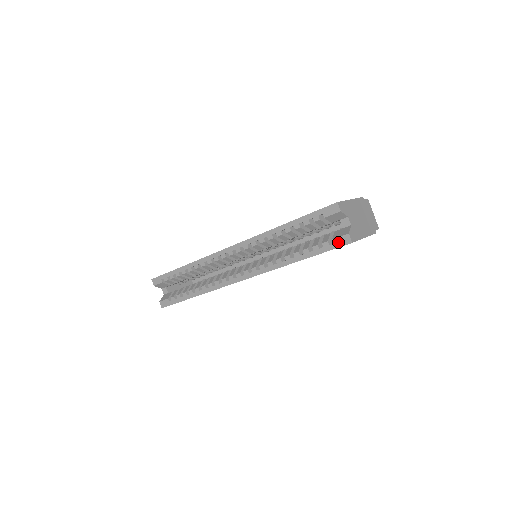
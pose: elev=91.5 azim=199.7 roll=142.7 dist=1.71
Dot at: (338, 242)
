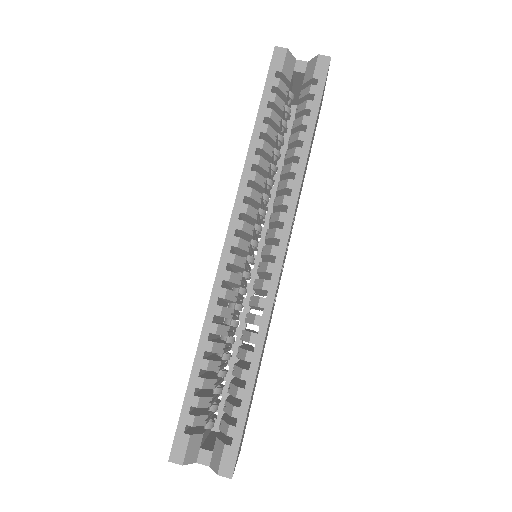
Dot at: (320, 72)
